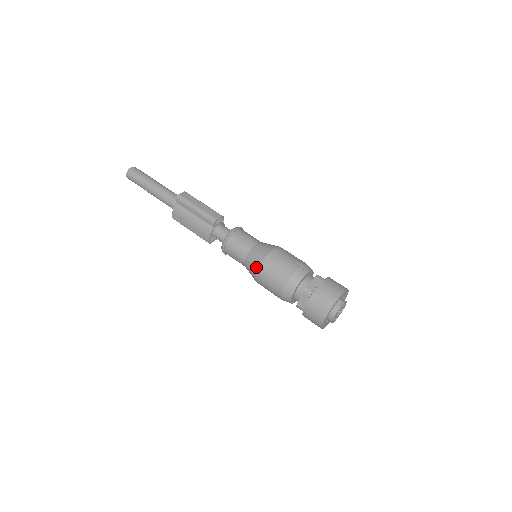
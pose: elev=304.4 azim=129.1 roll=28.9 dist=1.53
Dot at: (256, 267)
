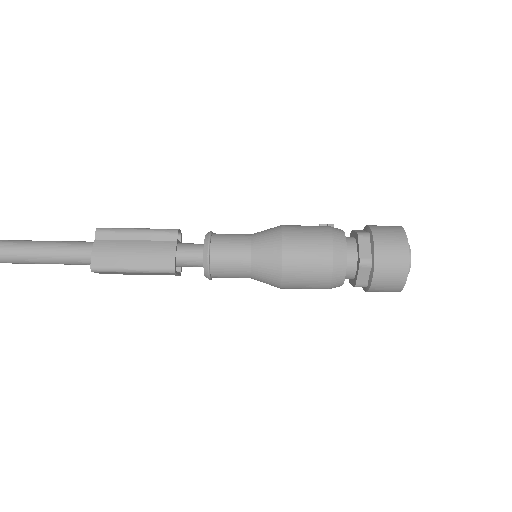
Dot at: (277, 241)
